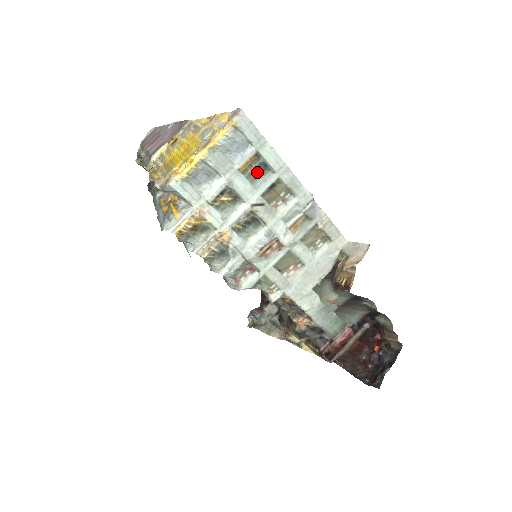
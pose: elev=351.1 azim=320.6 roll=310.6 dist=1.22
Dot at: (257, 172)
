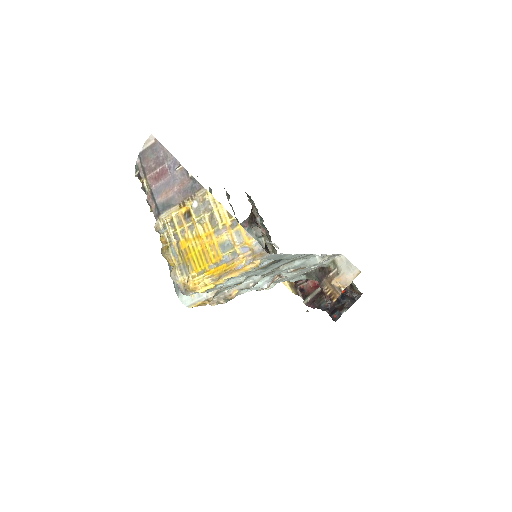
Dot at: (272, 264)
